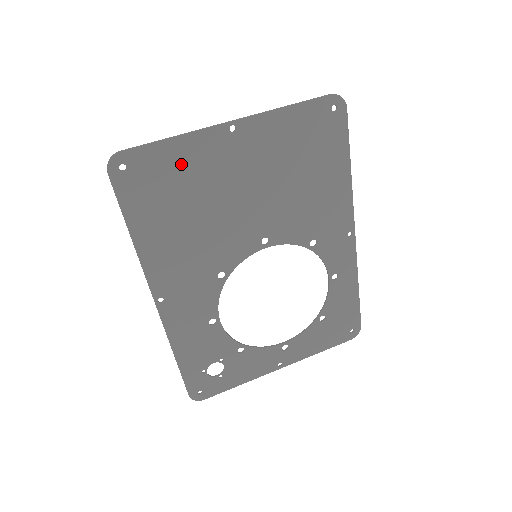
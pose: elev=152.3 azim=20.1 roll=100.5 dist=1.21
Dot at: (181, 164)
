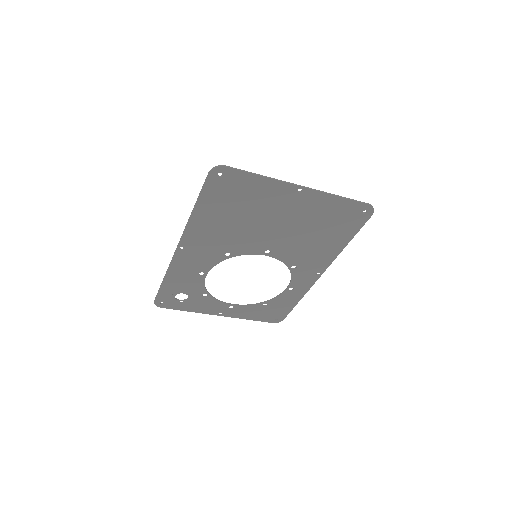
Dot at: (255, 191)
